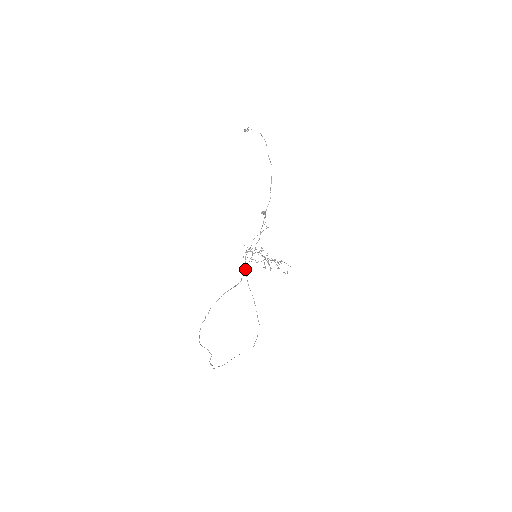
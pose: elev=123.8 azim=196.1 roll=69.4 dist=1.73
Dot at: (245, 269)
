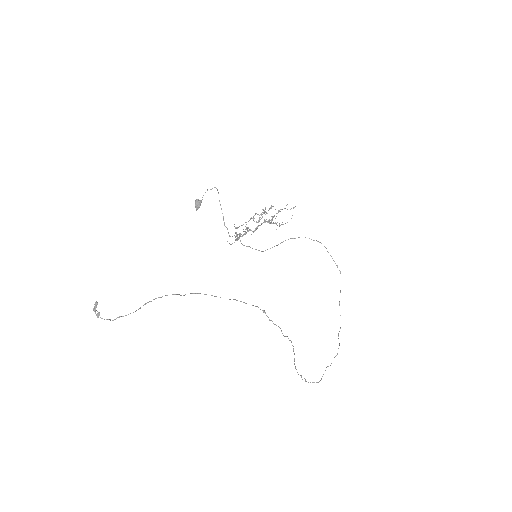
Dot at: (281, 331)
